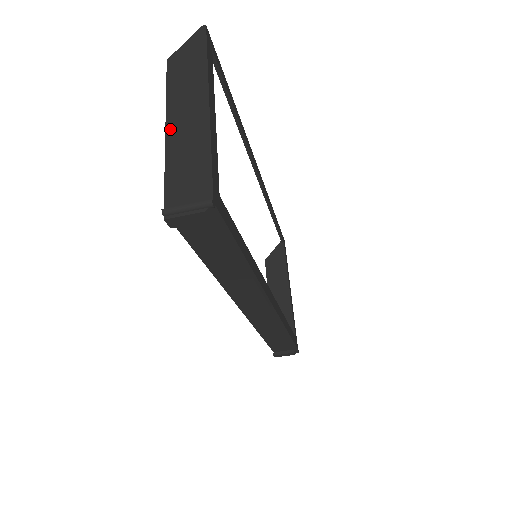
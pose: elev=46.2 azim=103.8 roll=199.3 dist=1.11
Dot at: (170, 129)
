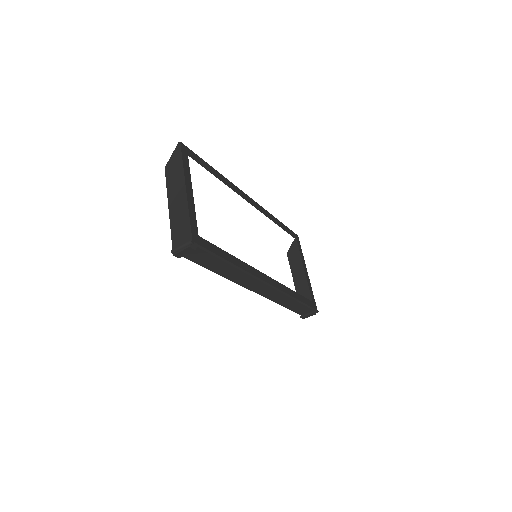
Dot at: (170, 207)
